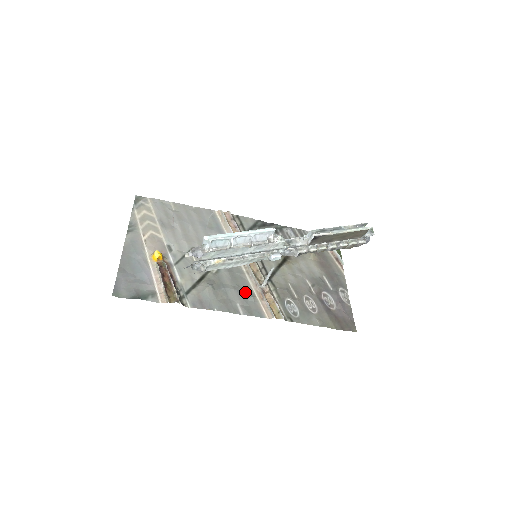
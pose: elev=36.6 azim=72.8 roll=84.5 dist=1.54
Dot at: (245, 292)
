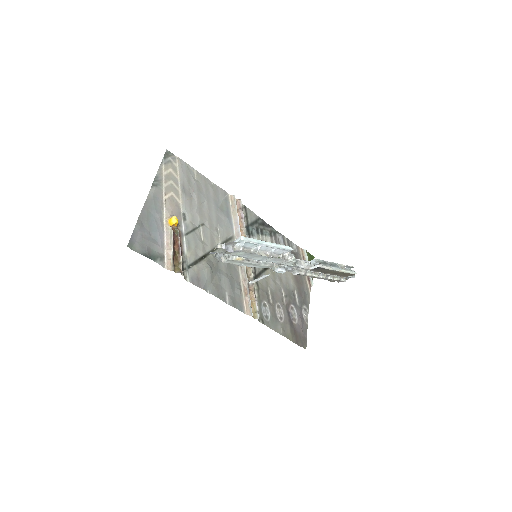
Dot at: (235, 283)
